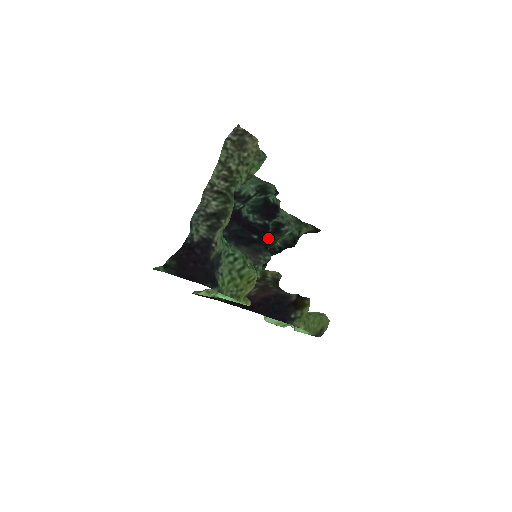
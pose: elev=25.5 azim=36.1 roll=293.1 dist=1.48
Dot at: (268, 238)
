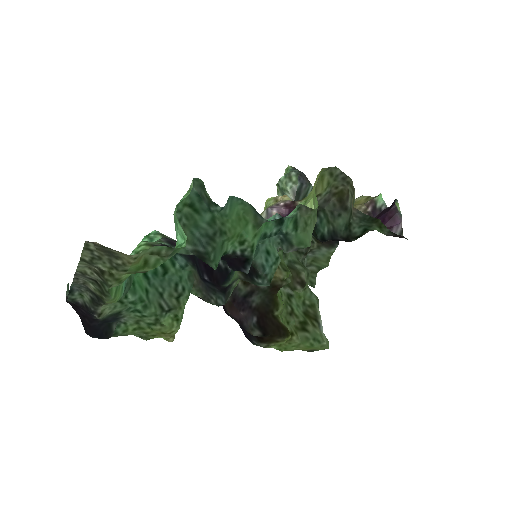
Dot at: (225, 286)
